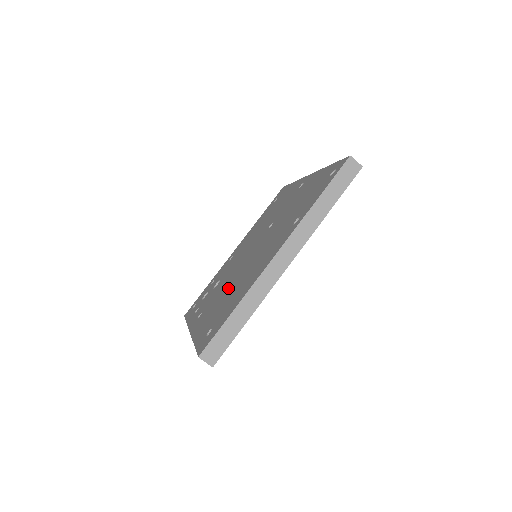
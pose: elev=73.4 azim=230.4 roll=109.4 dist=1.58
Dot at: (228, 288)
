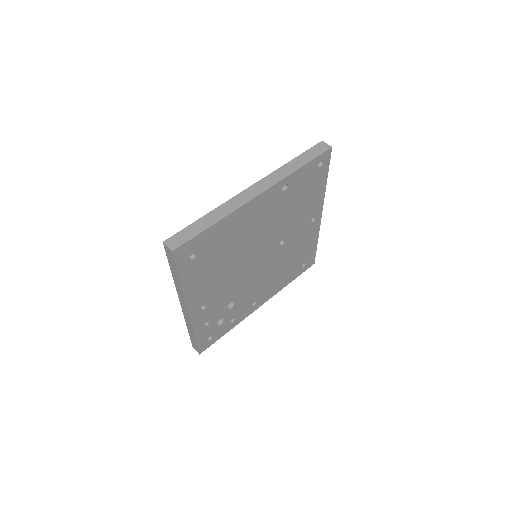
Dot at: occluded
